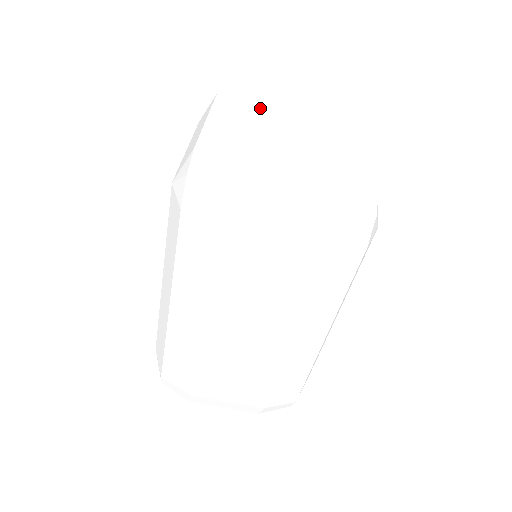
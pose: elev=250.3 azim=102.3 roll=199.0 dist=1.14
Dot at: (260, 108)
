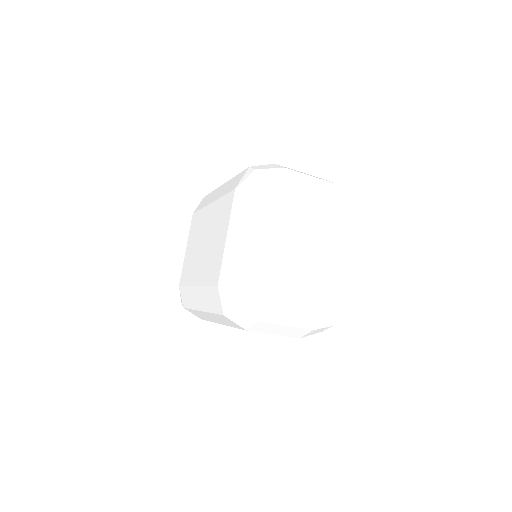
Dot at: (285, 235)
